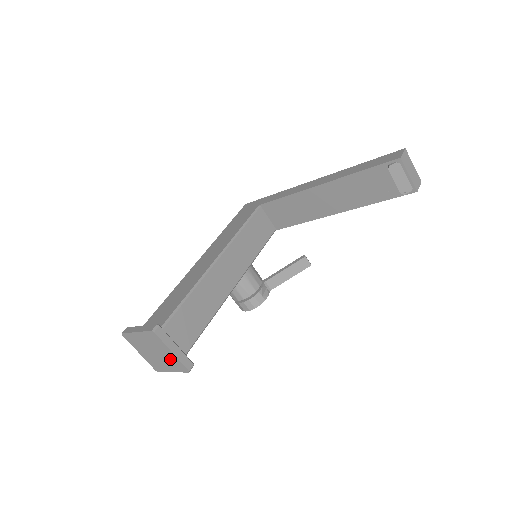
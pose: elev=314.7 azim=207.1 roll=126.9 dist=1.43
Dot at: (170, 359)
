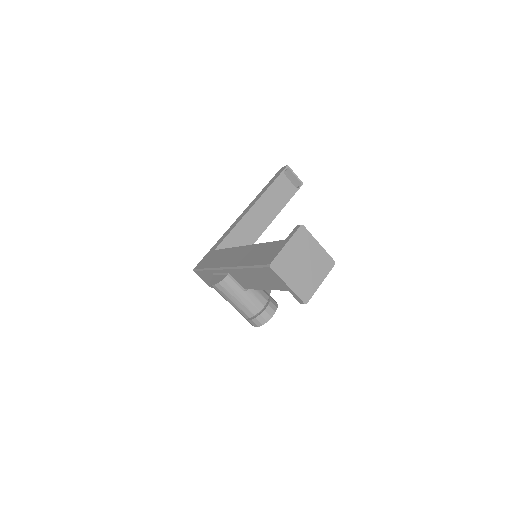
Dot at: (318, 259)
